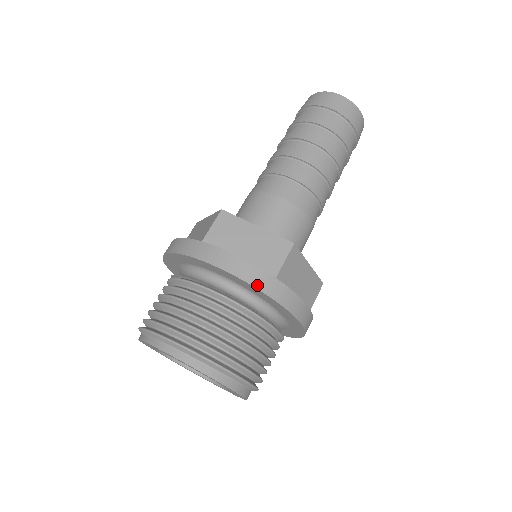
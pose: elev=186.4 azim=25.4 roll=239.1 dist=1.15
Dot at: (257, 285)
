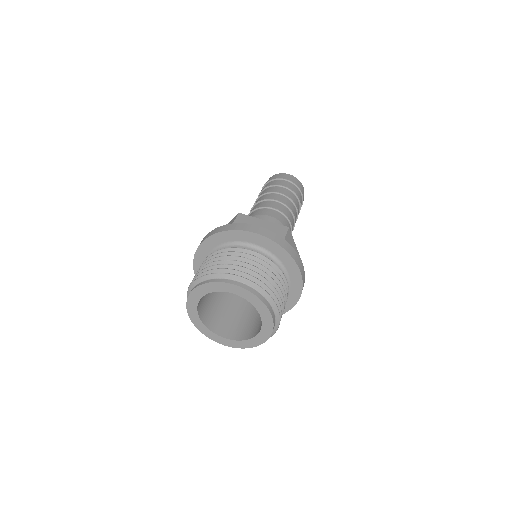
Dot at: (275, 241)
